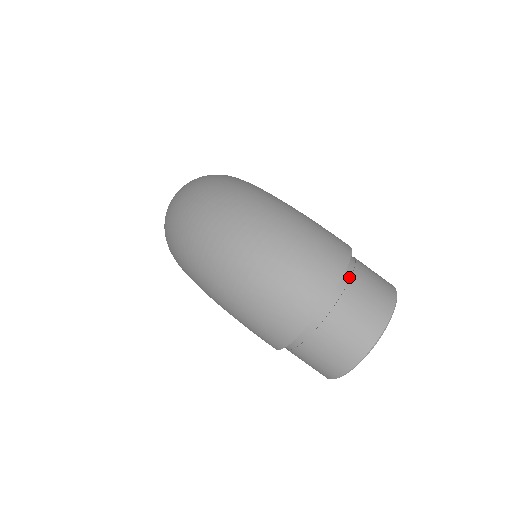
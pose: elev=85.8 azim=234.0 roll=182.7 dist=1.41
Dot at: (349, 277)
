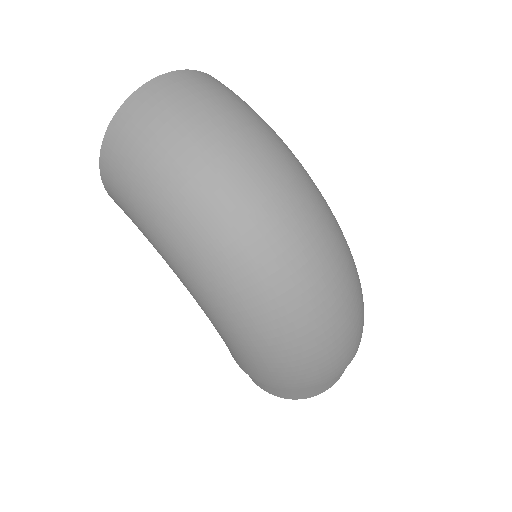
Dot at: occluded
